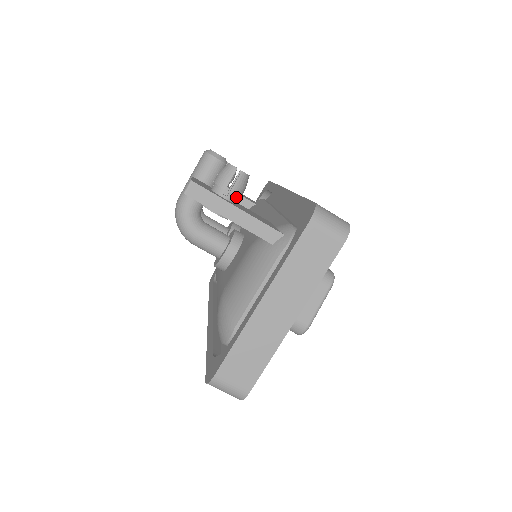
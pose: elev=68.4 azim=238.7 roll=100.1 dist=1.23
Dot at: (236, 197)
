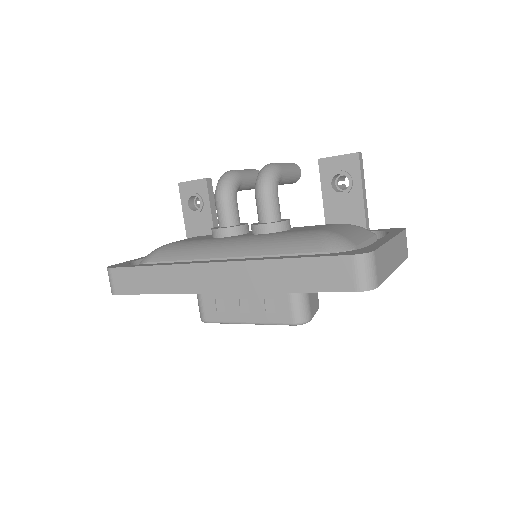
Dot at: occluded
